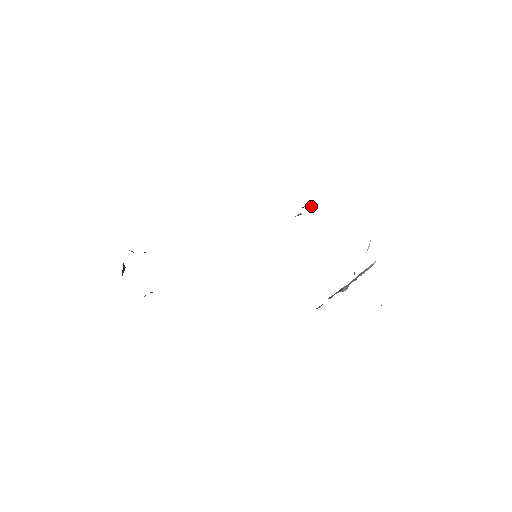
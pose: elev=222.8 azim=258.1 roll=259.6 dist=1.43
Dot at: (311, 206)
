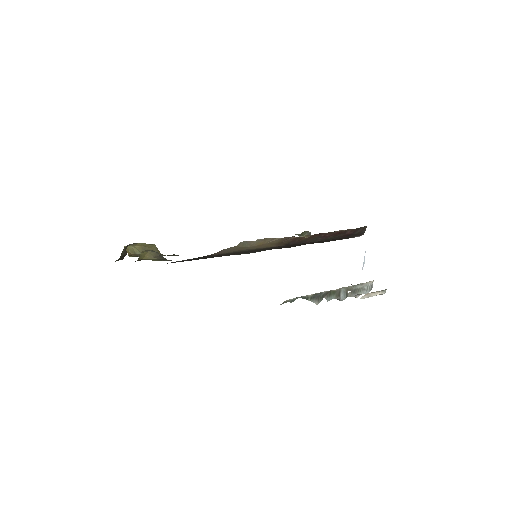
Dot at: (310, 234)
